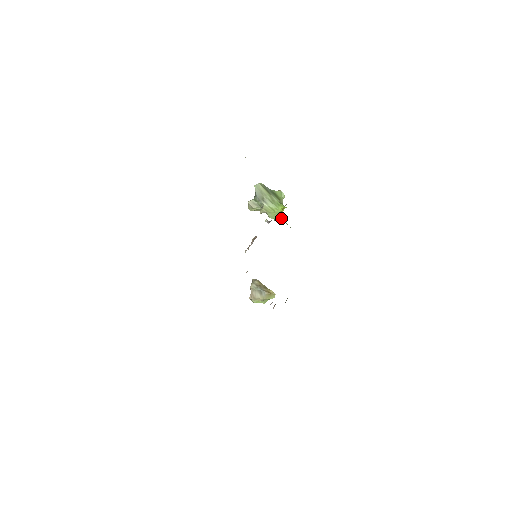
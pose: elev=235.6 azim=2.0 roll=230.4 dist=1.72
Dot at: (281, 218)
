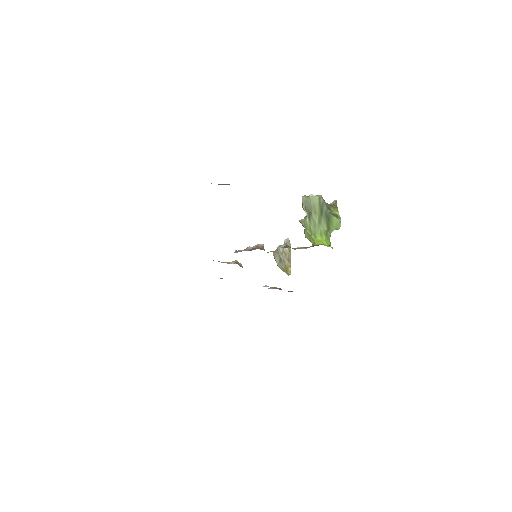
Dot at: occluded
